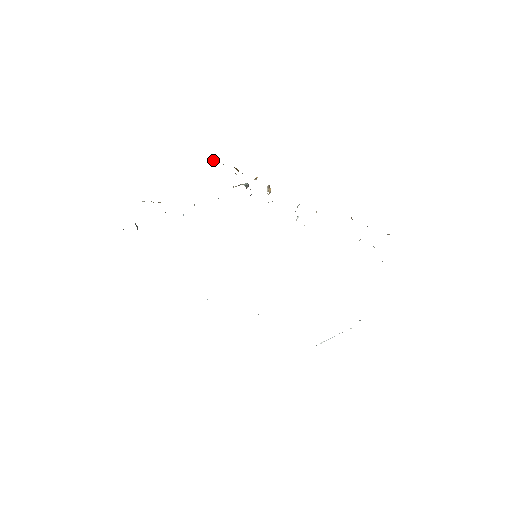
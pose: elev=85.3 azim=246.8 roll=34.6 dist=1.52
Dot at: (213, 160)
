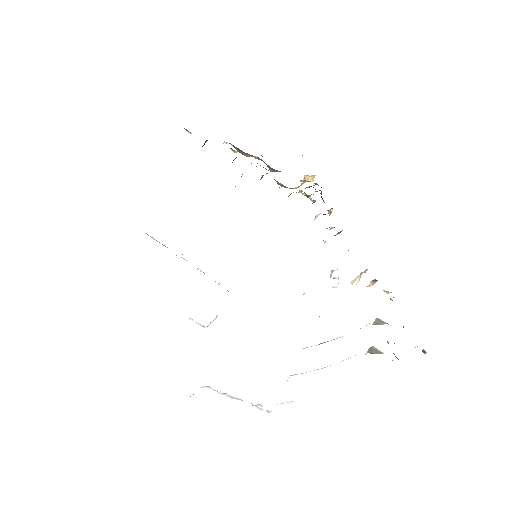
Dot at: (310, 178)
